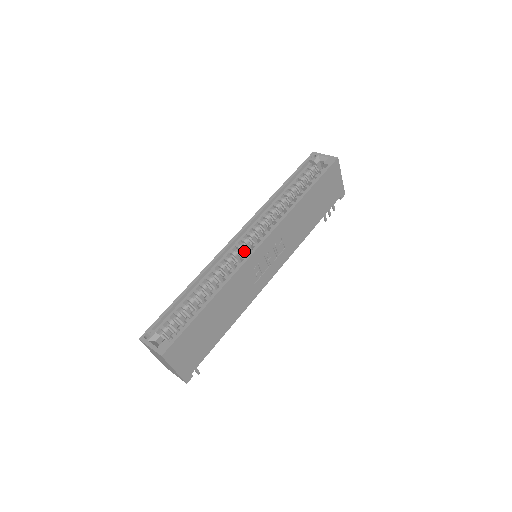
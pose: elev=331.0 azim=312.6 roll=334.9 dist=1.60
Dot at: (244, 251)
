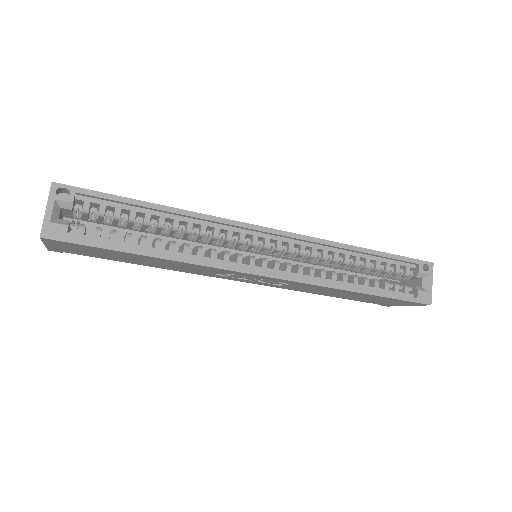
Dot at: (253, 247)
